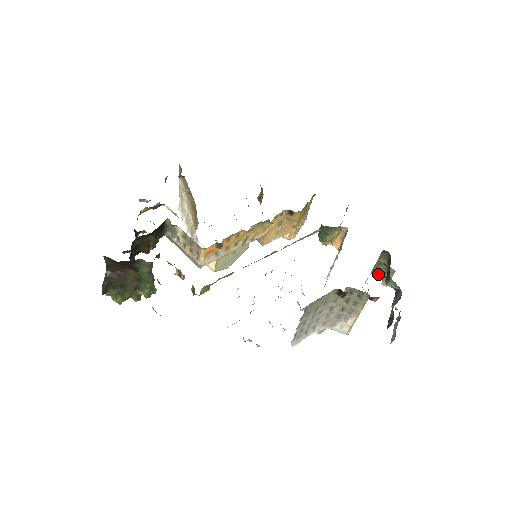
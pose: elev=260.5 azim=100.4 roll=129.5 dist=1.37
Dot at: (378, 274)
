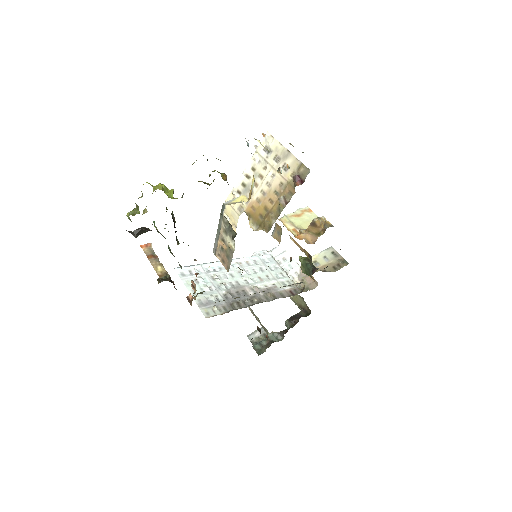
Dot at: occluded
